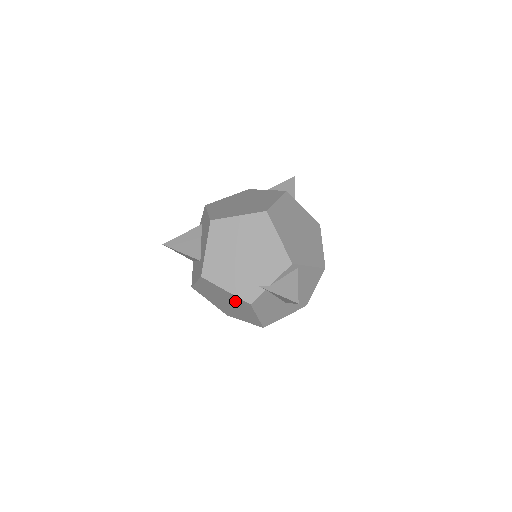
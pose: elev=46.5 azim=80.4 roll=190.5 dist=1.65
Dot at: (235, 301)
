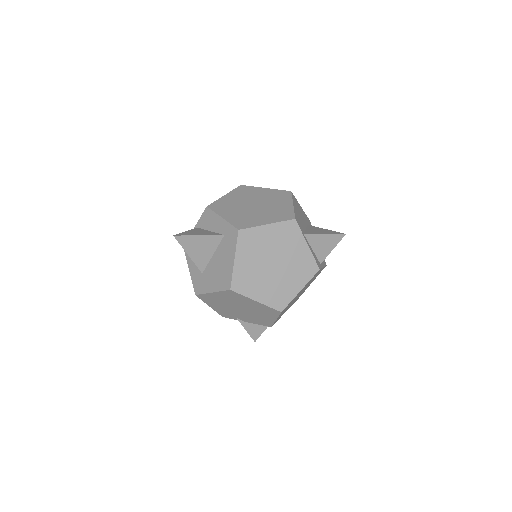
Dot at: occluded
